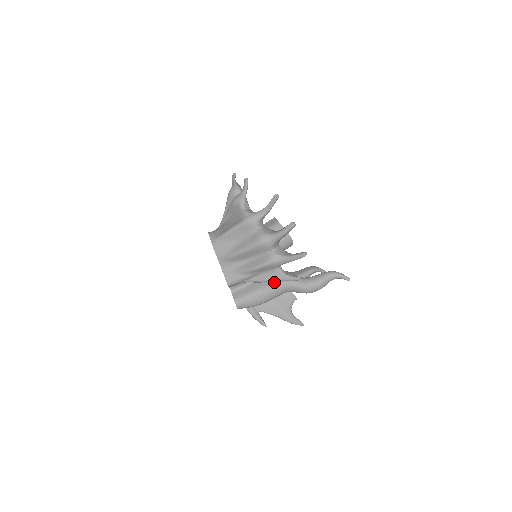
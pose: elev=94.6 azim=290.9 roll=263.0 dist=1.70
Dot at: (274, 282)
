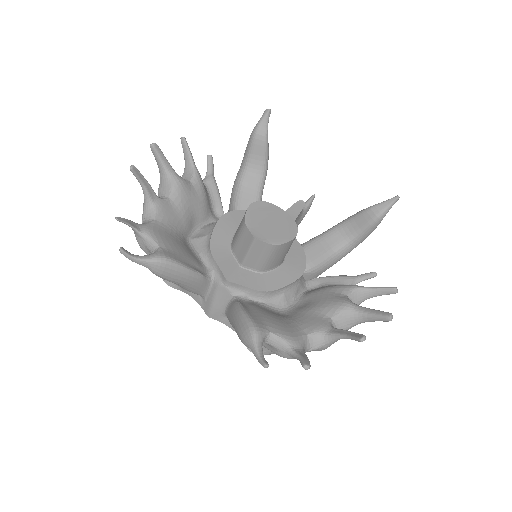
Dot at: (324, 271)
